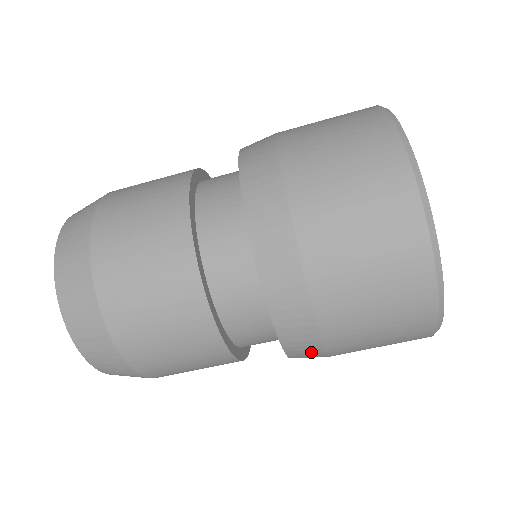
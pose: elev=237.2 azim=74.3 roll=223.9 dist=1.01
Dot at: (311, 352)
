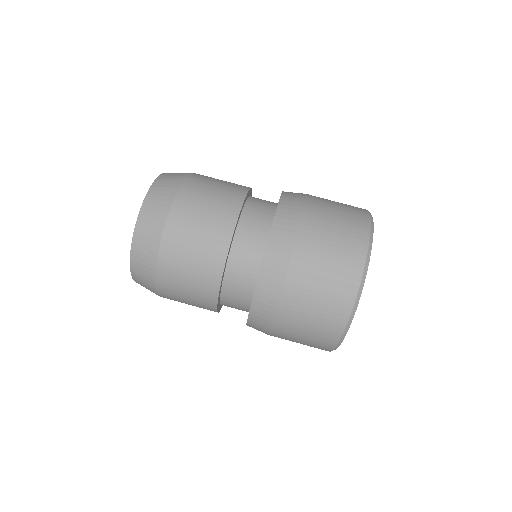
Dot at: (281, 256)
